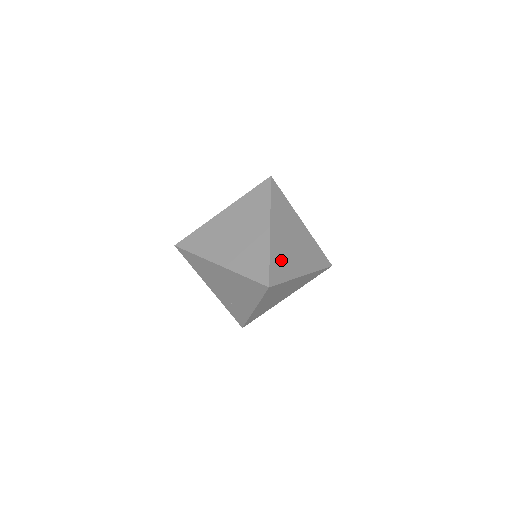
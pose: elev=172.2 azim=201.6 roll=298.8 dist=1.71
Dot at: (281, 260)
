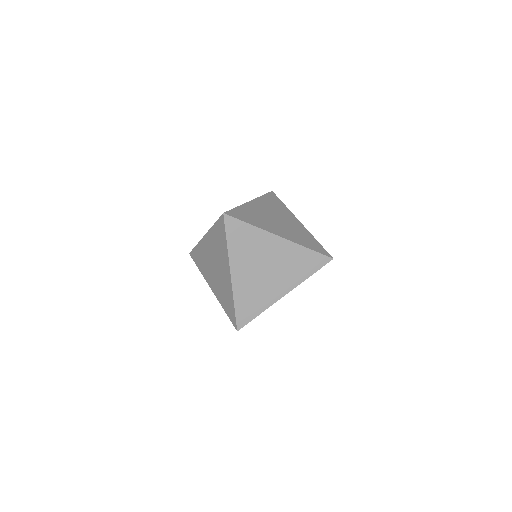
Dot at: (252, 215)
